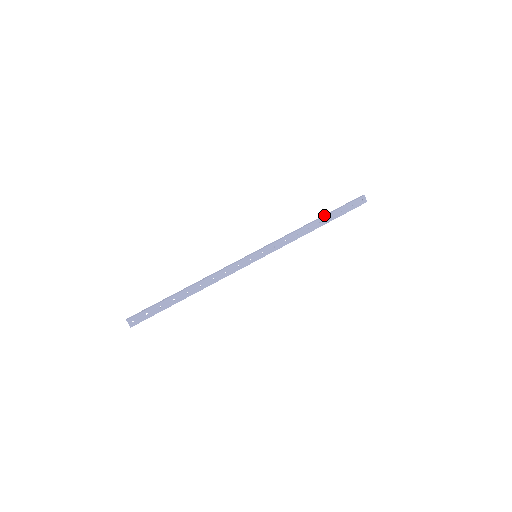
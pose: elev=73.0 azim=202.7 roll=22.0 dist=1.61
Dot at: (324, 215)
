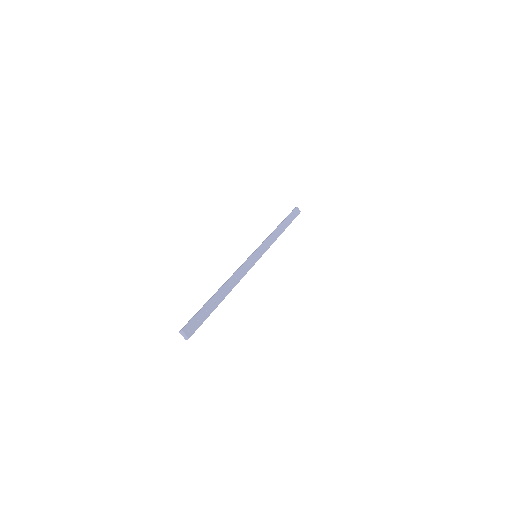
Dot at: (281, 222)
